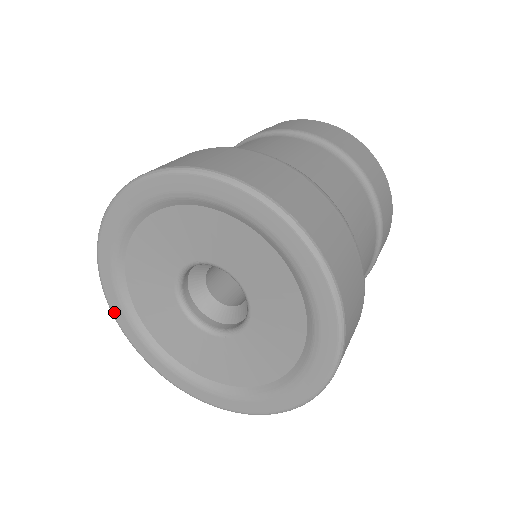
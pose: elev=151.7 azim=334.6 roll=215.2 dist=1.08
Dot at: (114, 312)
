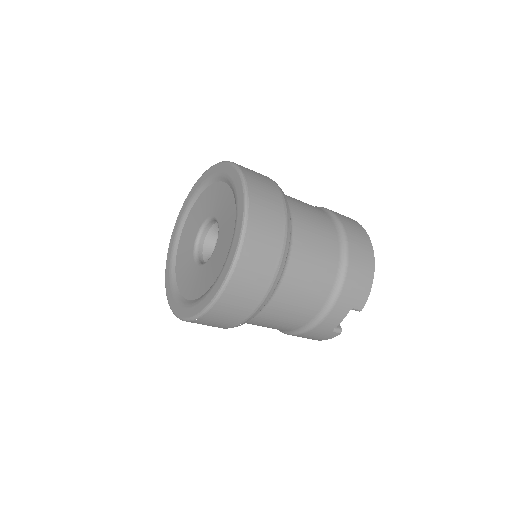
Dot at: (166, 278)
